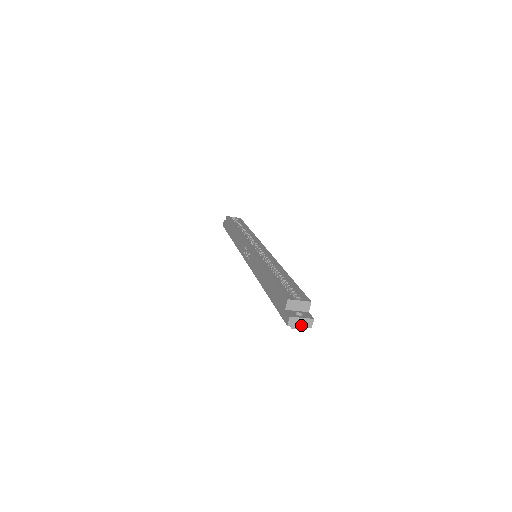
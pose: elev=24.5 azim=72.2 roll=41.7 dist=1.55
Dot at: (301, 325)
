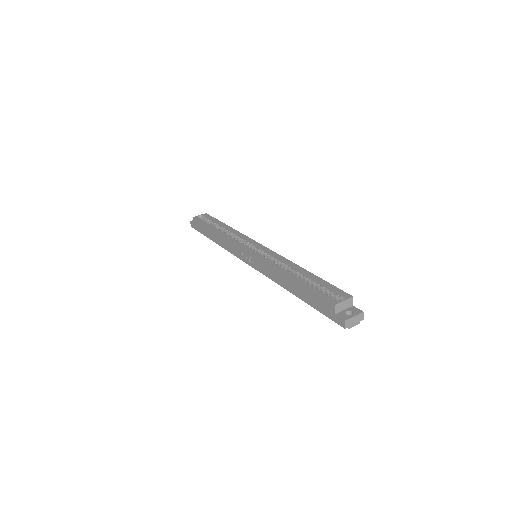
Dot at: (355, 322)
